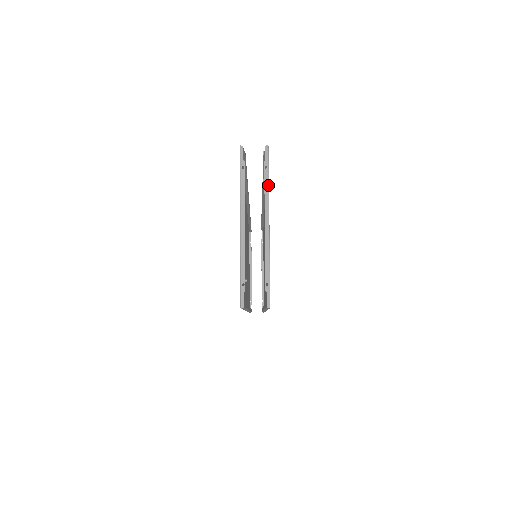
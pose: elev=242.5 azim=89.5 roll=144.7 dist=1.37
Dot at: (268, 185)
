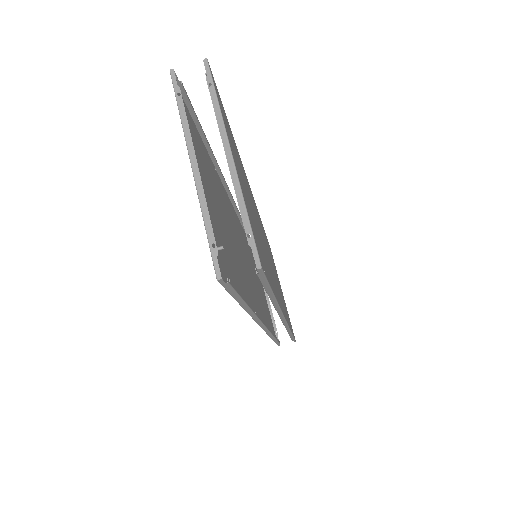
Dot at: (218, 105)
